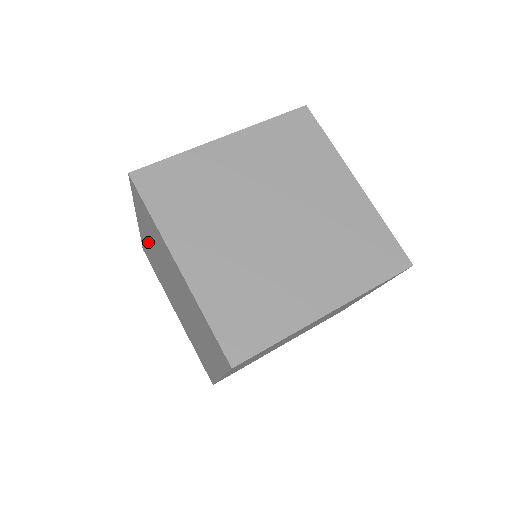
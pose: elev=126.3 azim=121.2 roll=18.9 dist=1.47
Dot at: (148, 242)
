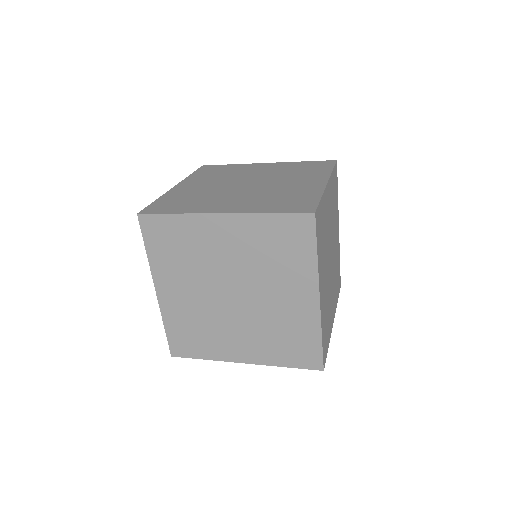
Dot at: occluded
